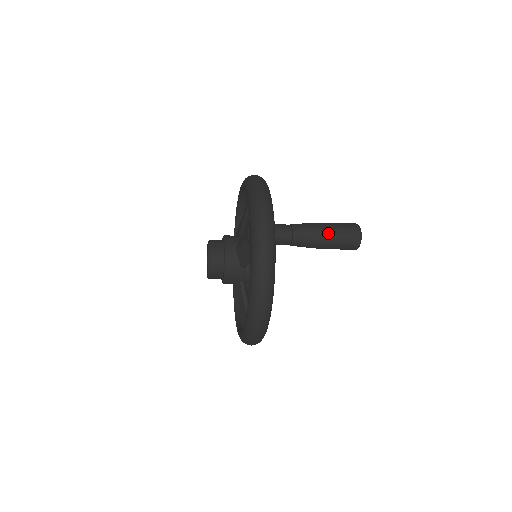
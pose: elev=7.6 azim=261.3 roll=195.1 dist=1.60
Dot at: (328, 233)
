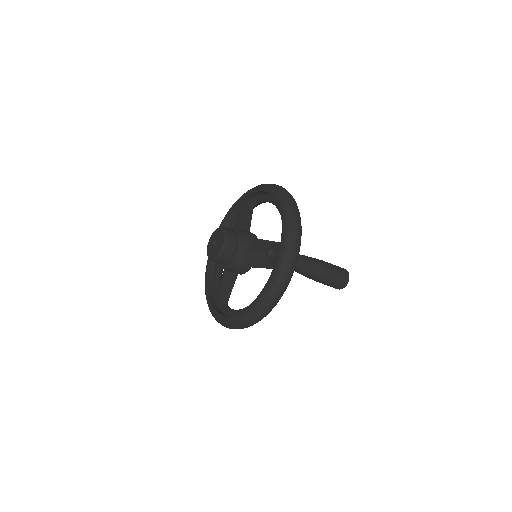
Dot at: (328, 275)
